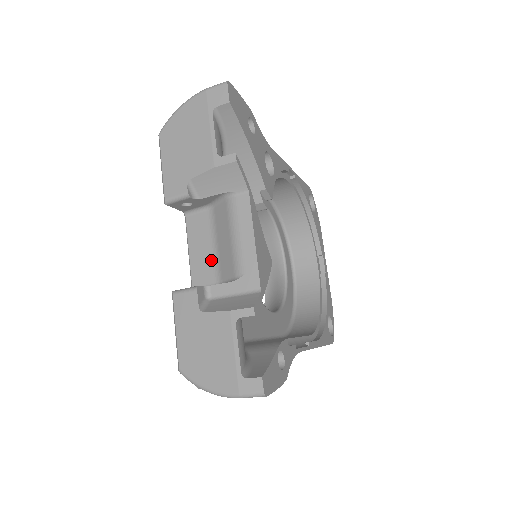
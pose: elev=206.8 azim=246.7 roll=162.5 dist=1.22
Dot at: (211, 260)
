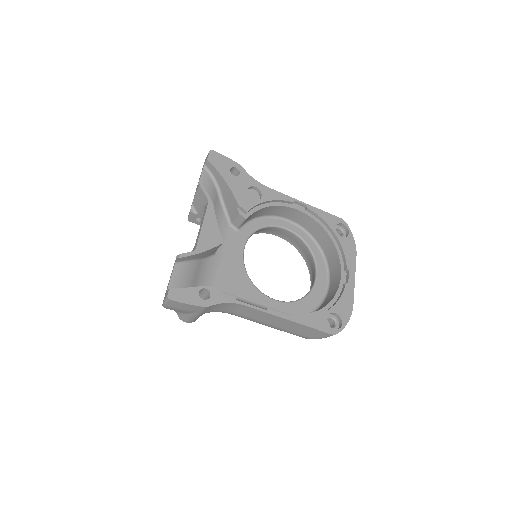
Dot at: occluded
